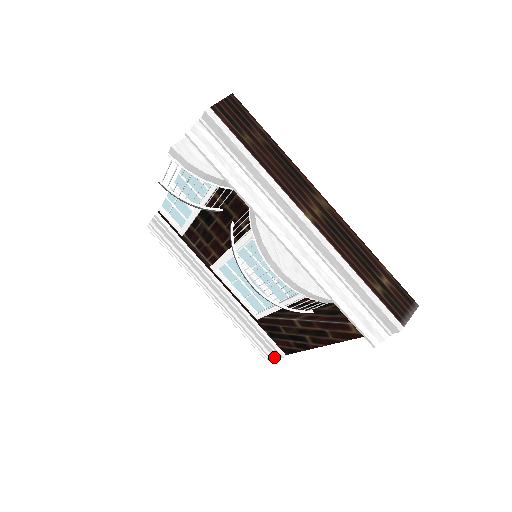
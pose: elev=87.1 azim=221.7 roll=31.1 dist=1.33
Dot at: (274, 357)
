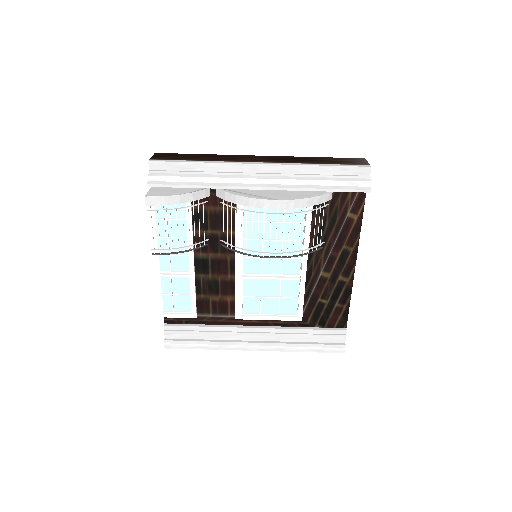
Dot at: (342, 343)
